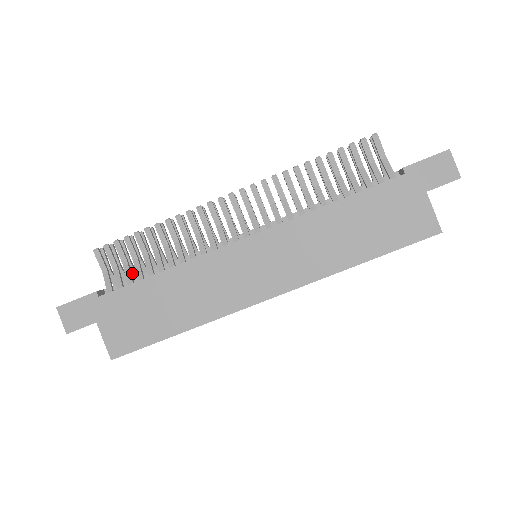
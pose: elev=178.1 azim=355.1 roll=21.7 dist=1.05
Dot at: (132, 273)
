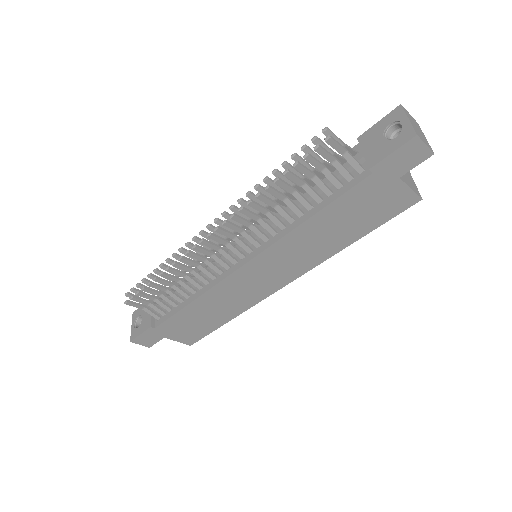
Dot at: occluded
